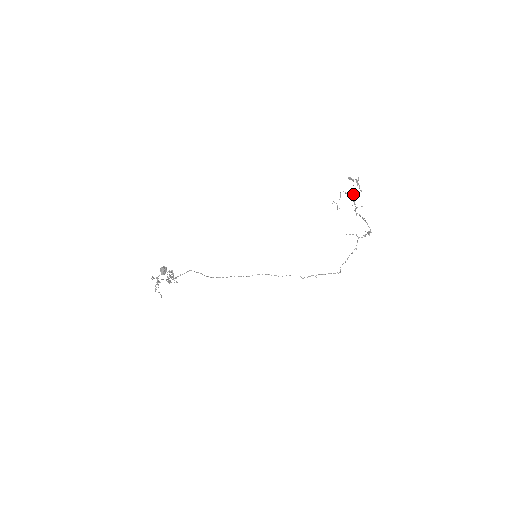
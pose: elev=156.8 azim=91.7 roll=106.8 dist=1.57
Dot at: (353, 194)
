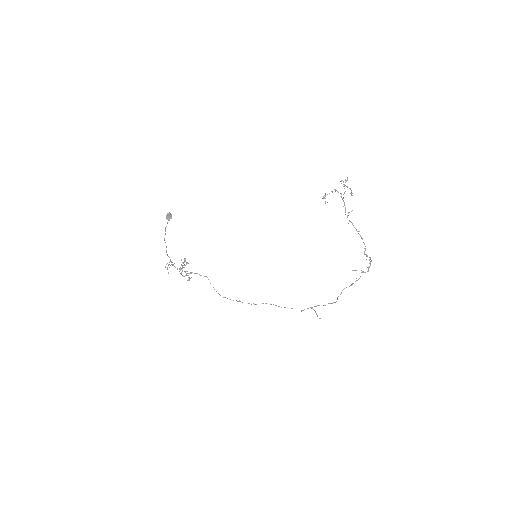
Dot at: occluded
